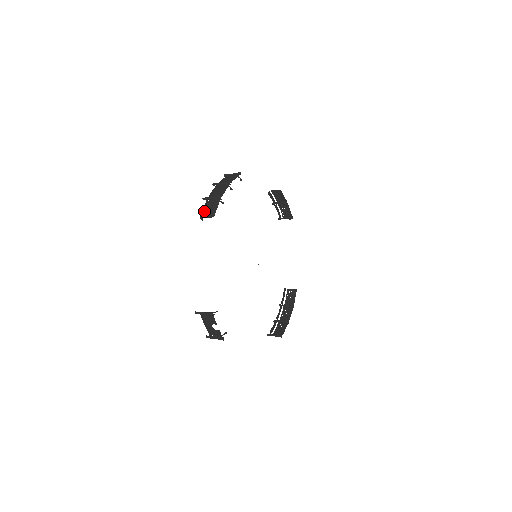
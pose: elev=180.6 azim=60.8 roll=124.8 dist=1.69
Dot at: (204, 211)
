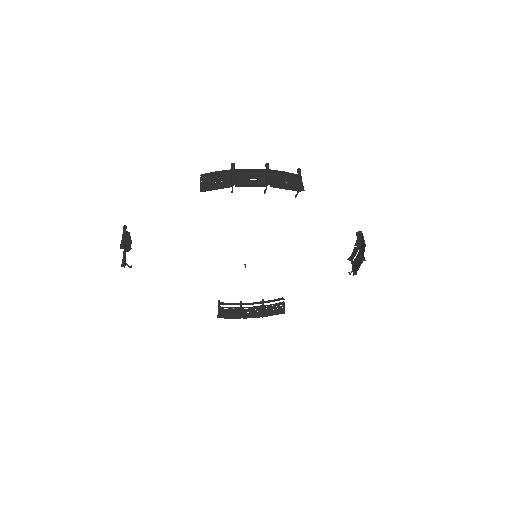
Dot at: (215, 174)
